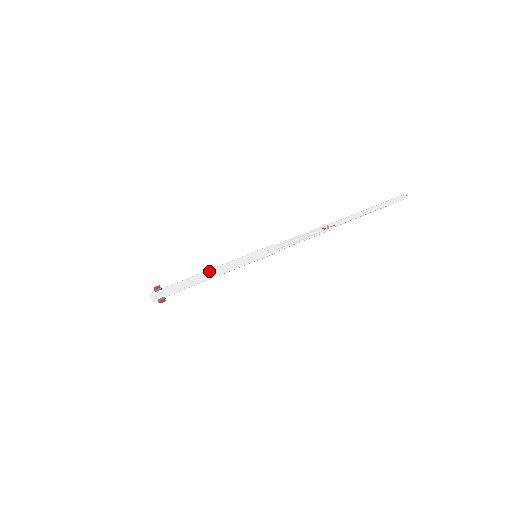
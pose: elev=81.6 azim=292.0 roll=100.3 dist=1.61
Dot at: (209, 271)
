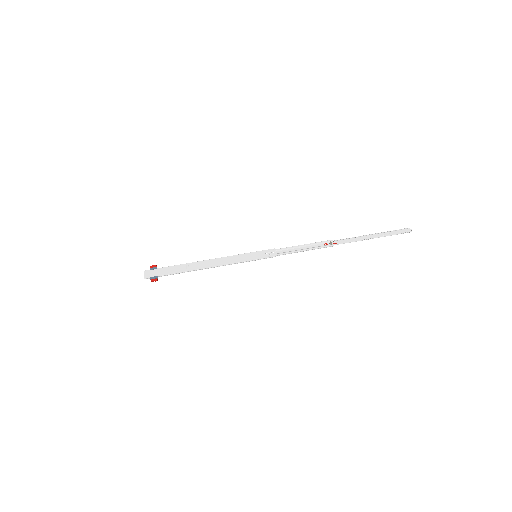
Dot at: (207, 261)
